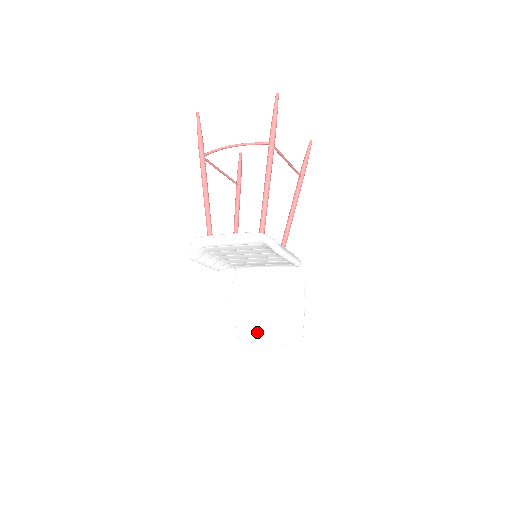
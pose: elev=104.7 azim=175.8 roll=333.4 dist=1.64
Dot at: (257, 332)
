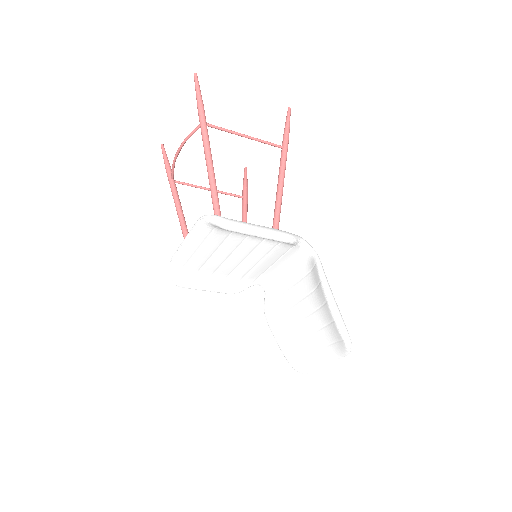
Dot at: (306, 352)
